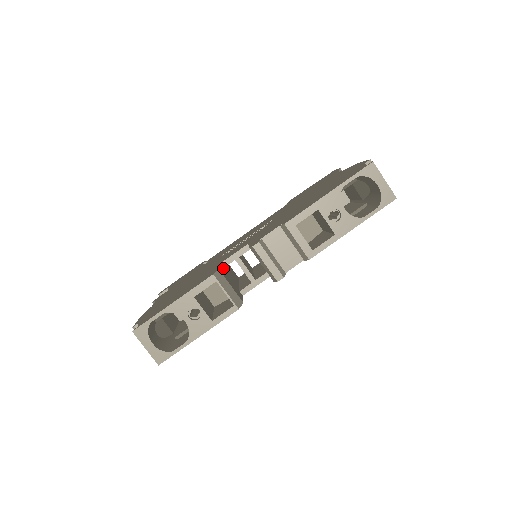
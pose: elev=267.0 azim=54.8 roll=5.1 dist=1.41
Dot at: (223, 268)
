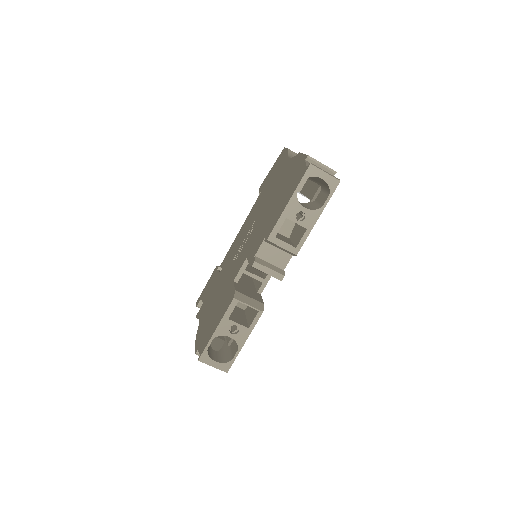
Dot at: (237, 282)
